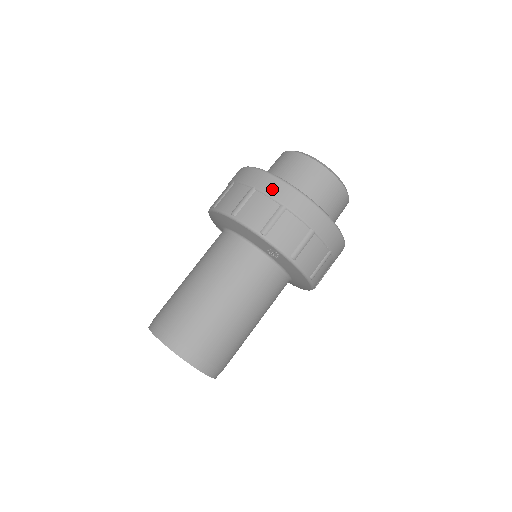
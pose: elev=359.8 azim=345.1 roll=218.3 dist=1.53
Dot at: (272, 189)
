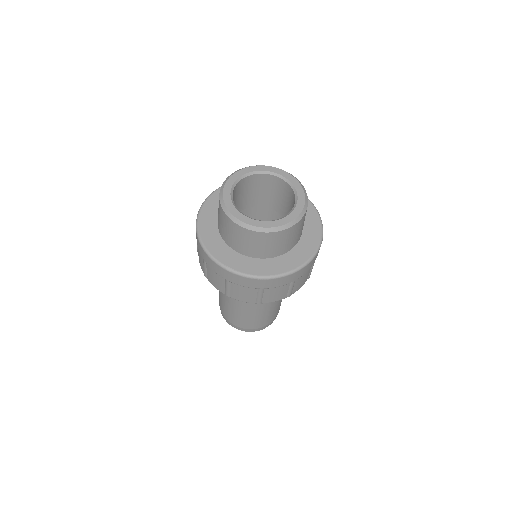
Dot at: (213, 268)
